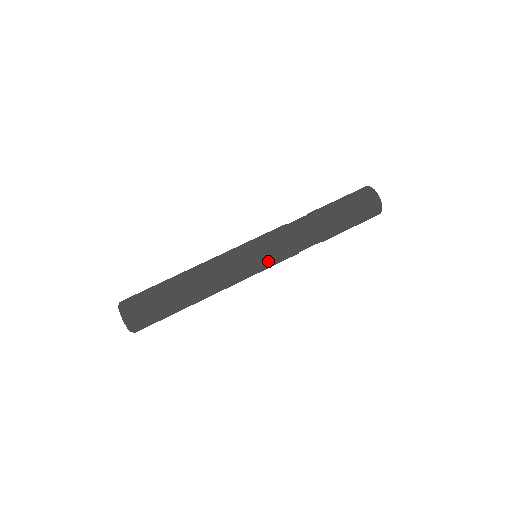
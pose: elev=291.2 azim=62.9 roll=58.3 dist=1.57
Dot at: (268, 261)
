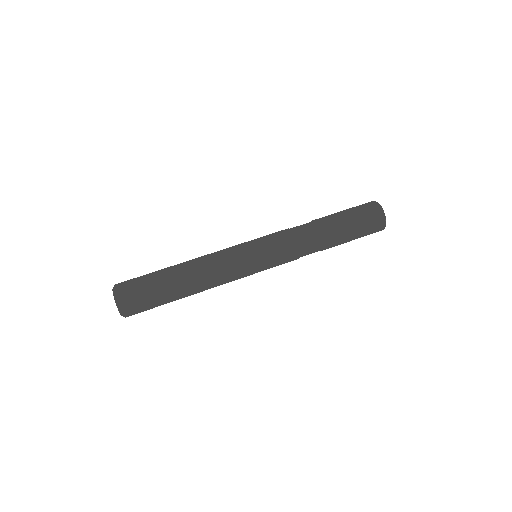
Dot at: (268, 265)
